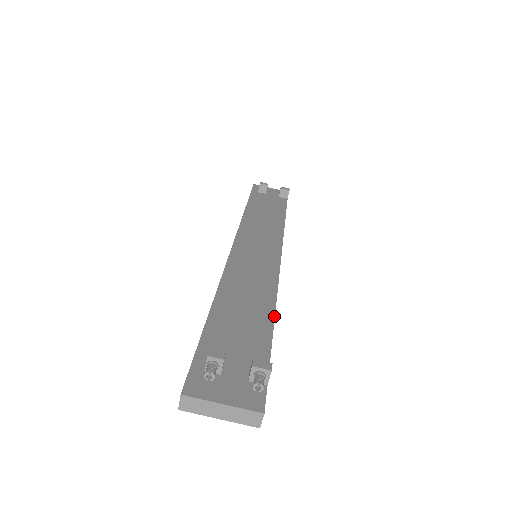
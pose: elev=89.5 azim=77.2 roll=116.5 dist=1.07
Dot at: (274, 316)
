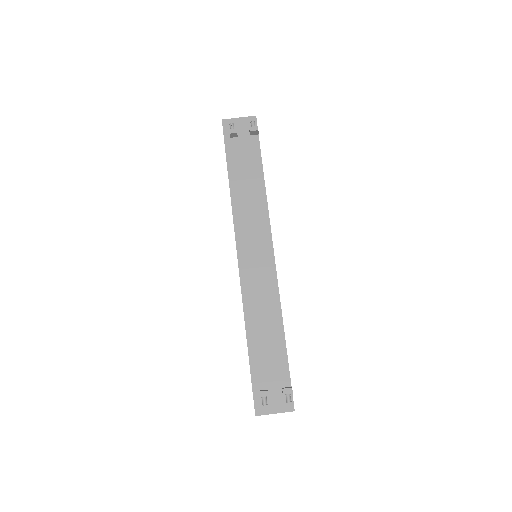
Dot at: occluded
